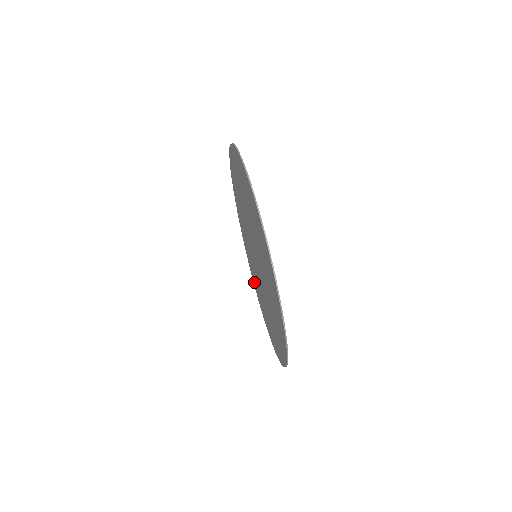
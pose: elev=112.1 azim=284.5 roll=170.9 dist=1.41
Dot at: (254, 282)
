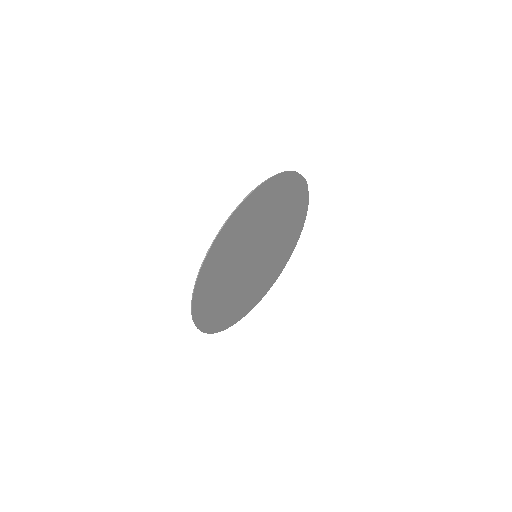
Dot at: (262, 292)
